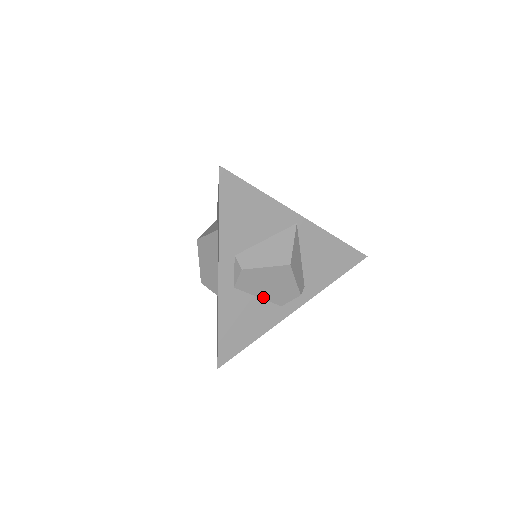
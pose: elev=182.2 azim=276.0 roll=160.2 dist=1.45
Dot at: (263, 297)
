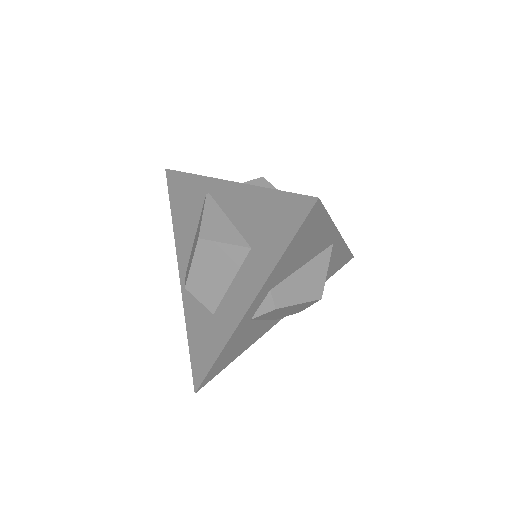
Dot at: (268, 319)
